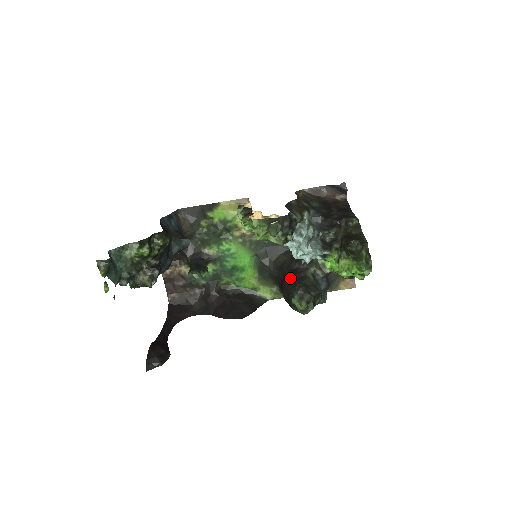
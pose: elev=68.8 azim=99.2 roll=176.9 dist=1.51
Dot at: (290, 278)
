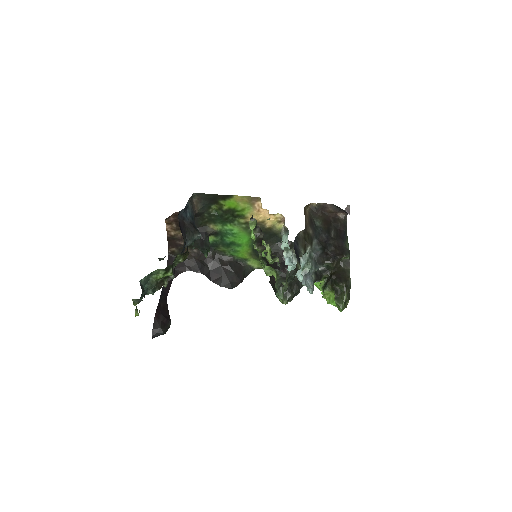
Dot at: occluded
